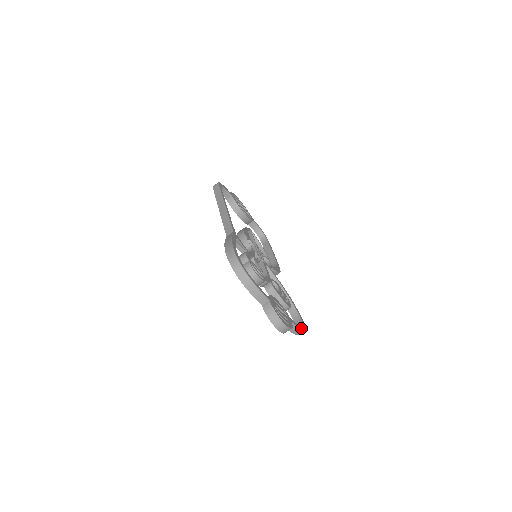
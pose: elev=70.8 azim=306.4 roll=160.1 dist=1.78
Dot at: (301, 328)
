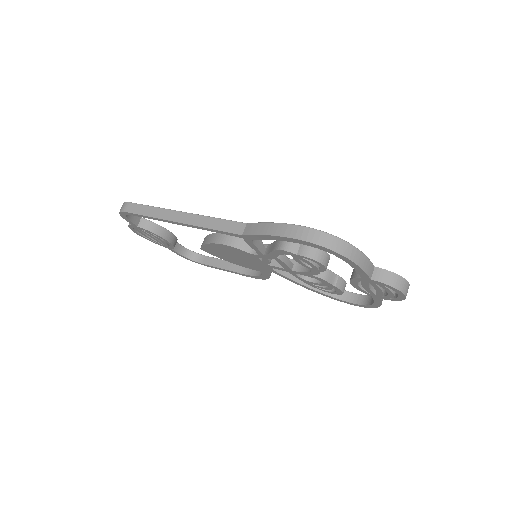
Dot at: occluded
